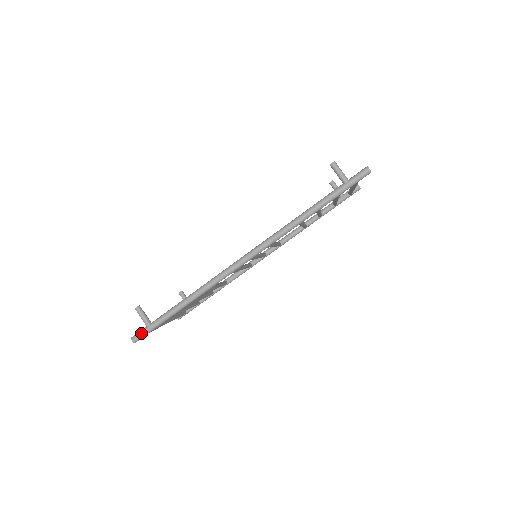
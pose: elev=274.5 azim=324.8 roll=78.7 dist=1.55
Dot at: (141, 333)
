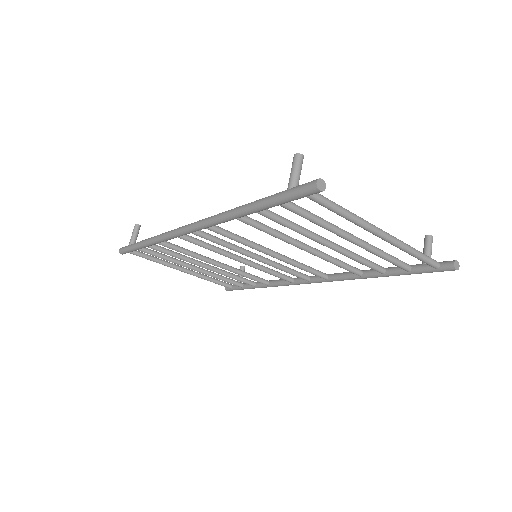
Dot at: (124, 247)
